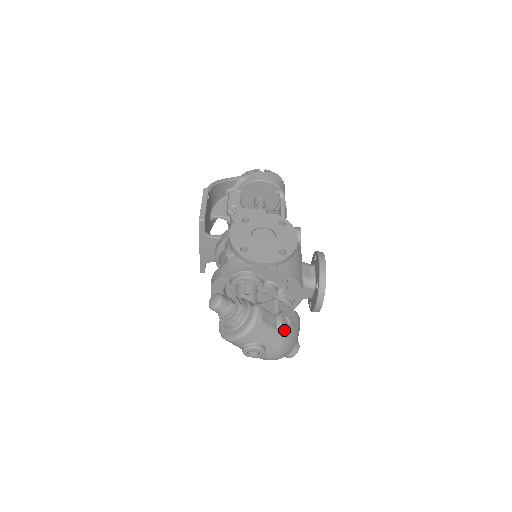
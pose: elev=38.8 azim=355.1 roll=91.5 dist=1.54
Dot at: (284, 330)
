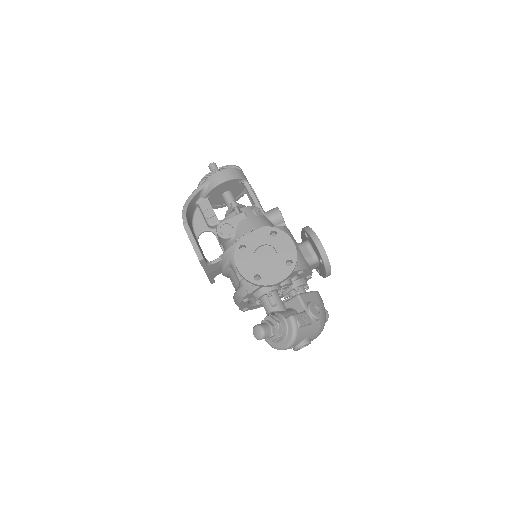
Dot at: (317, 319)
